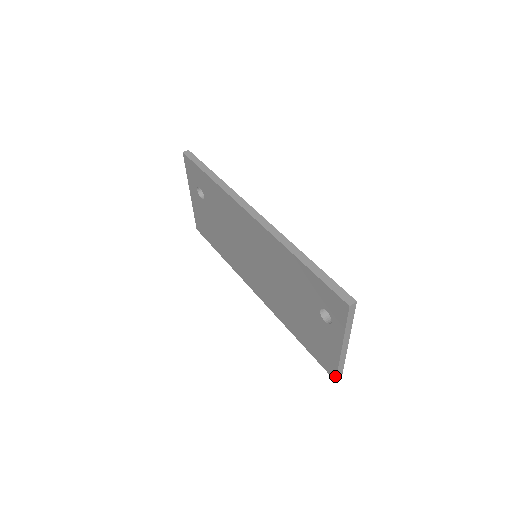
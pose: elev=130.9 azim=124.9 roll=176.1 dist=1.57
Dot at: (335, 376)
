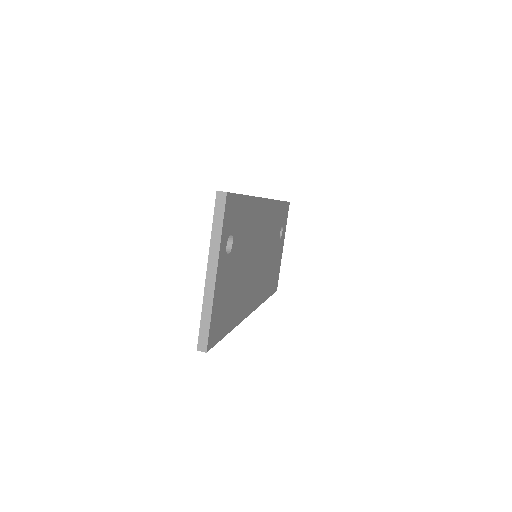
Dot at: (199, 339)
